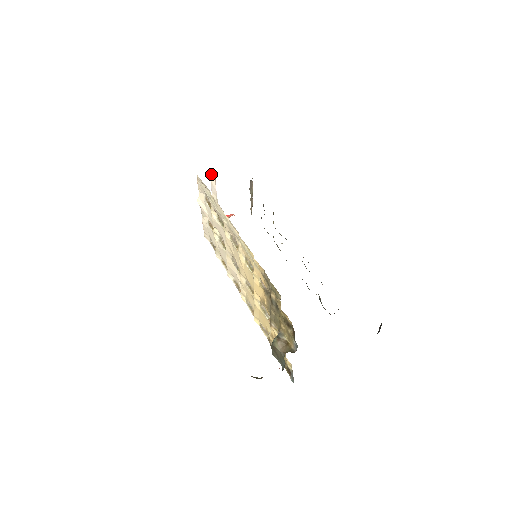
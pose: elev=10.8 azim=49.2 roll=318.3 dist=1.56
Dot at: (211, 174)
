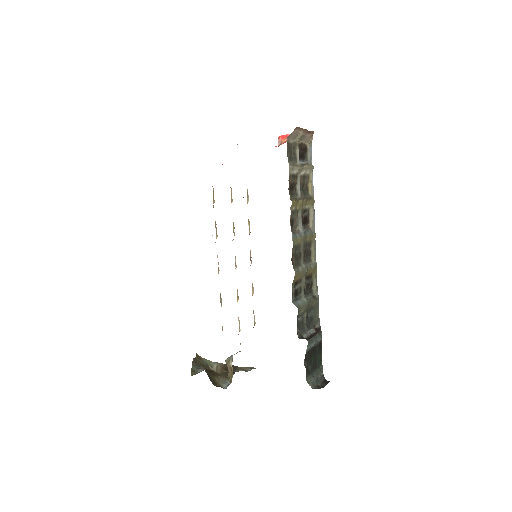
Dot at: occluded
